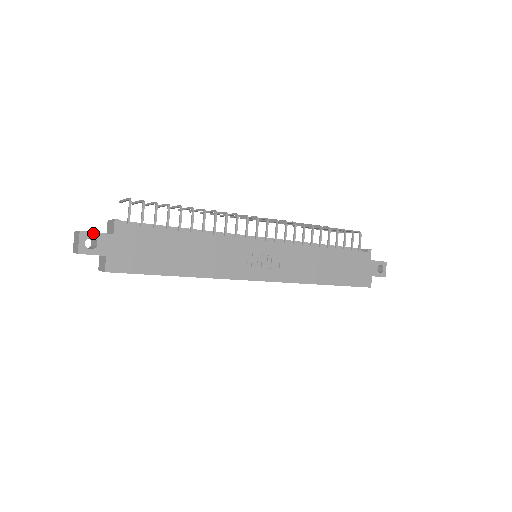
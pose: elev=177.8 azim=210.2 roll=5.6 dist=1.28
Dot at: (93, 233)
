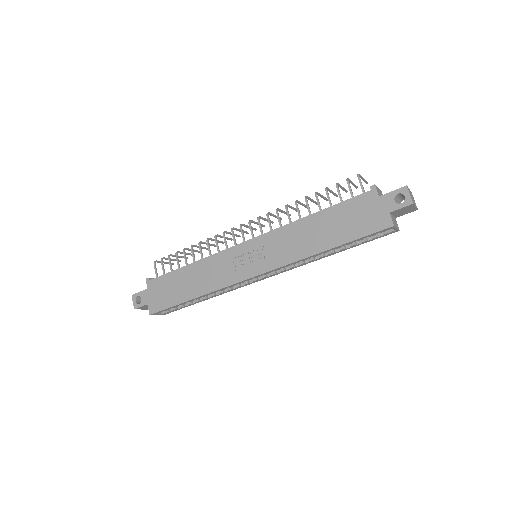
Dot at: (138, 293)
